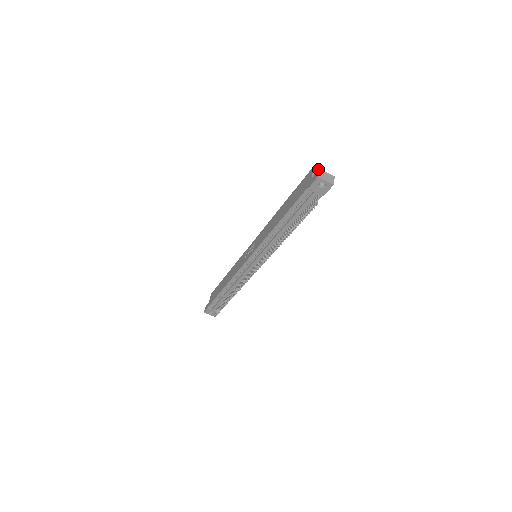
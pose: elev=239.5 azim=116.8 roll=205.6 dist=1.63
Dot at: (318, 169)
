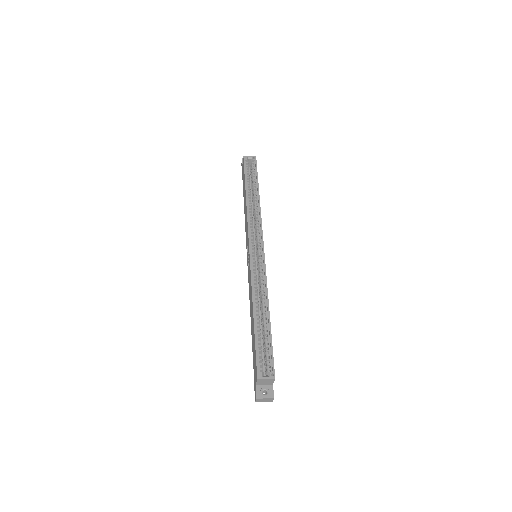
Dot at: (256, 398)
